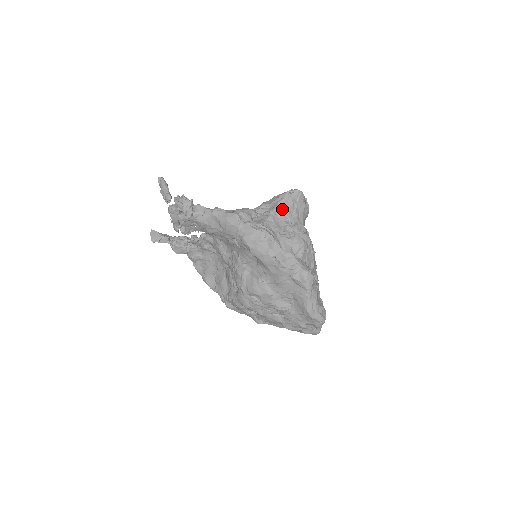
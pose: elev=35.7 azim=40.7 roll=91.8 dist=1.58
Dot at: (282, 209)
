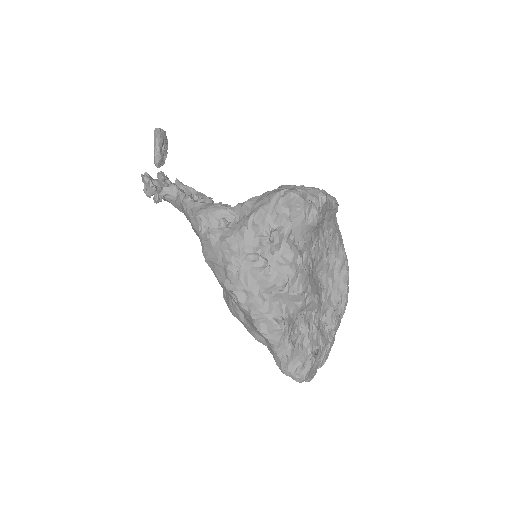
Dot at: (262, 219)
